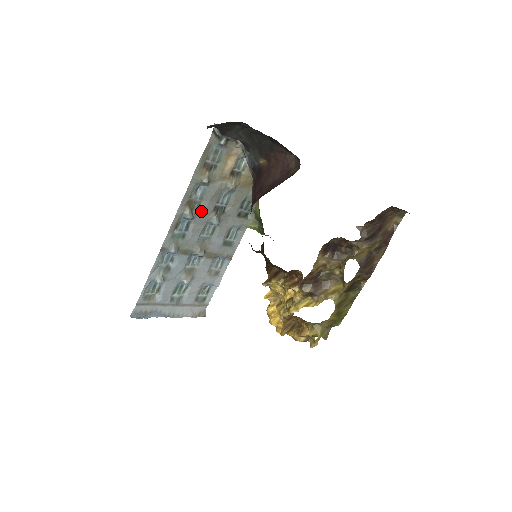
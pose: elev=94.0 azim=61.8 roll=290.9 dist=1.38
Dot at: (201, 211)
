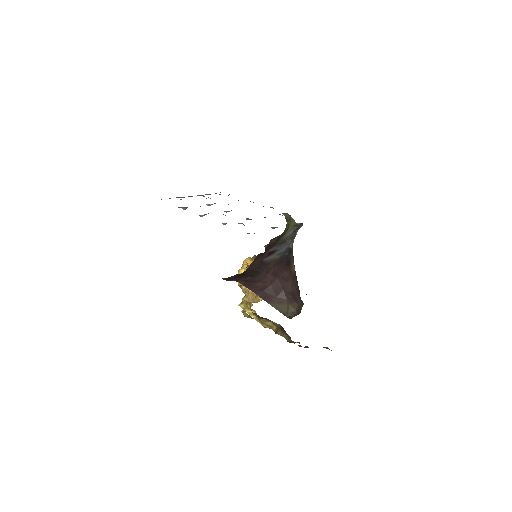
Dot at: occluded
